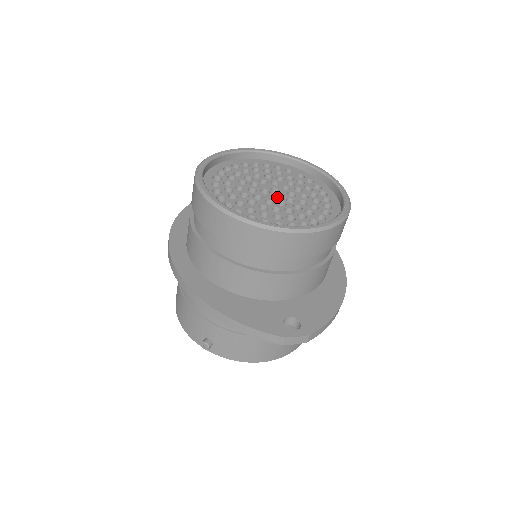
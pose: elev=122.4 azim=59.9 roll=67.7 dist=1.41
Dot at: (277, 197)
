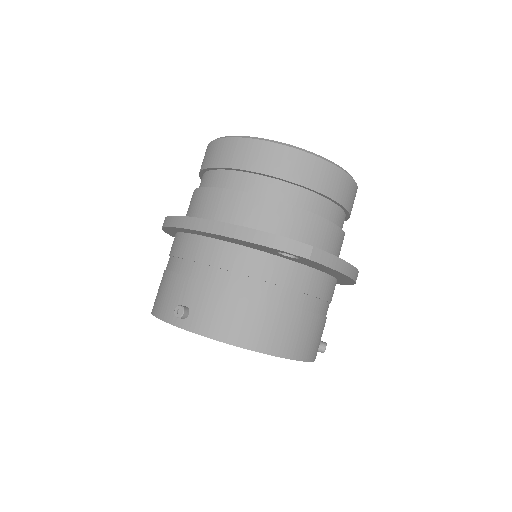
Dot at: occluded
